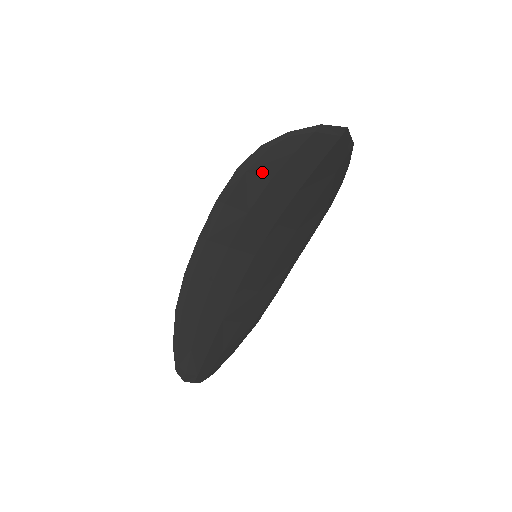
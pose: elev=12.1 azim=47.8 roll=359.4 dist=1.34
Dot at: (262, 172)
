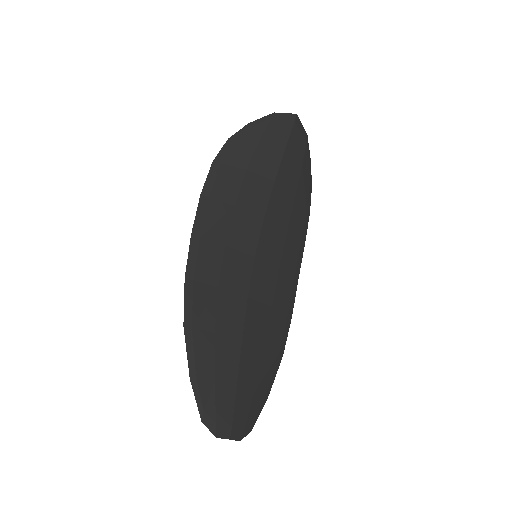
Dot at: (236, 162)
